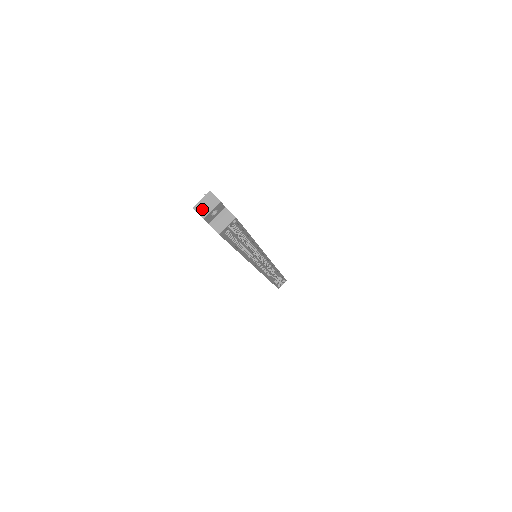
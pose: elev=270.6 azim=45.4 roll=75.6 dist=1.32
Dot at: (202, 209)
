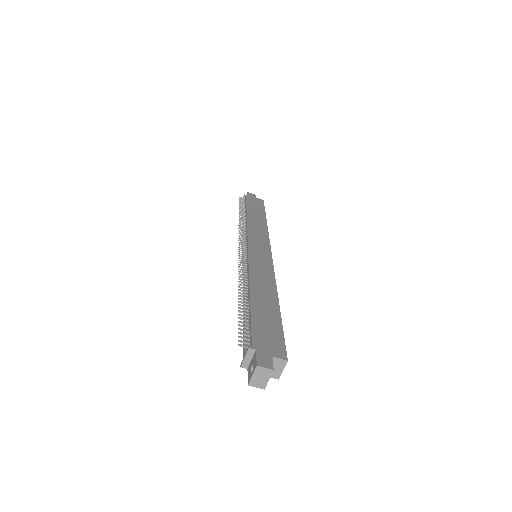
Dot at: (258, 383)
